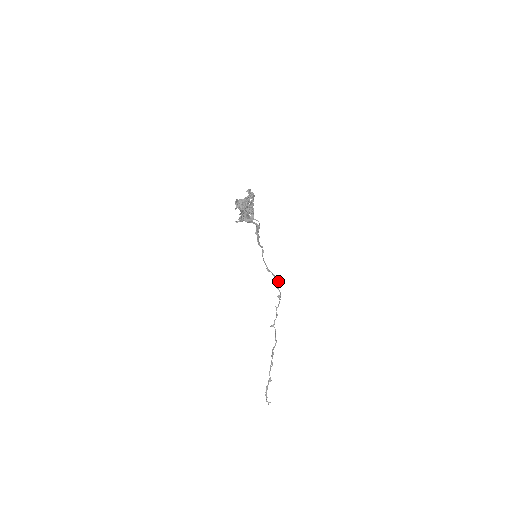
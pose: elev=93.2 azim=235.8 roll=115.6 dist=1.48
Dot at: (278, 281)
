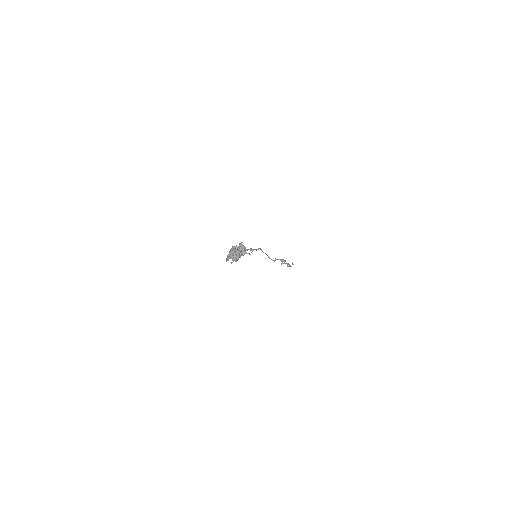
Dot at: (280, 260)
